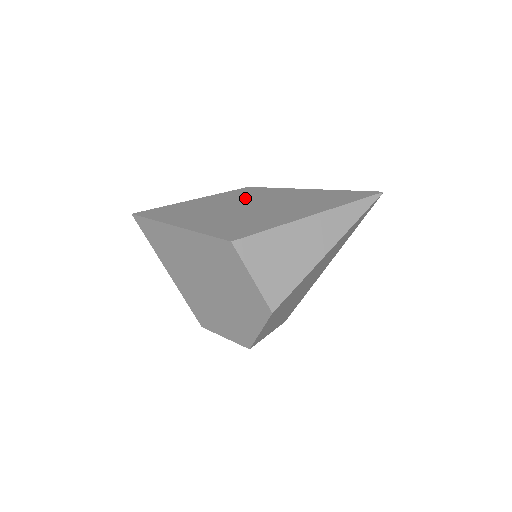
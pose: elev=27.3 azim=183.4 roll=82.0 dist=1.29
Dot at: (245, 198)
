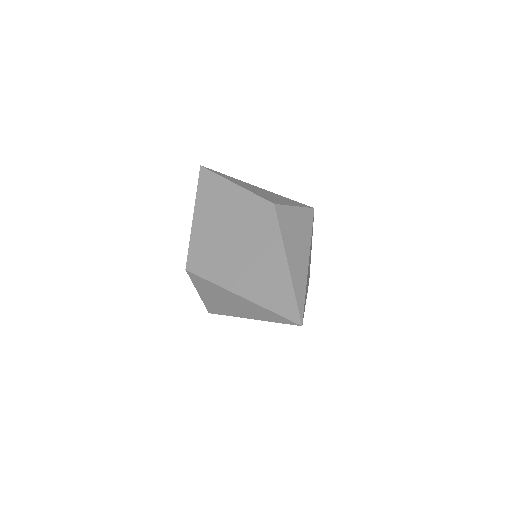
Dot at: (251, 222)
